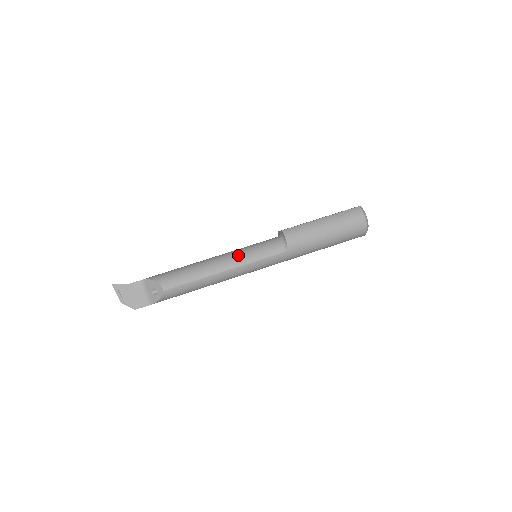
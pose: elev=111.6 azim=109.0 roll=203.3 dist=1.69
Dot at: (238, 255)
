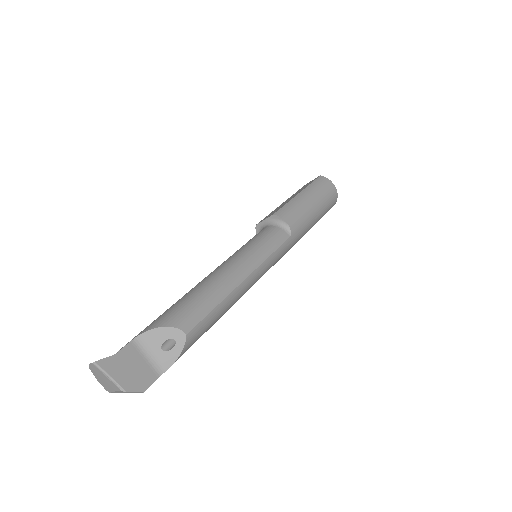
Dot at: (247, 255)
